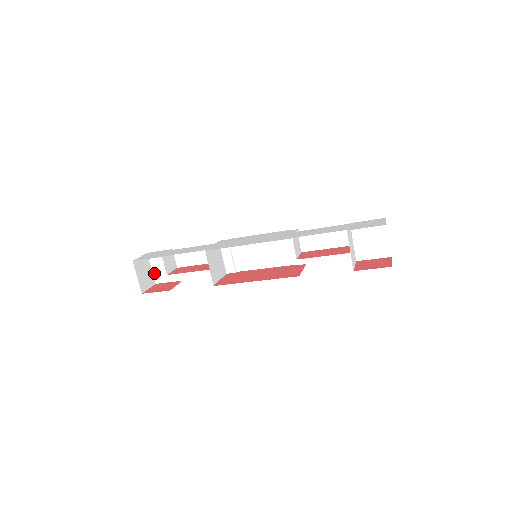
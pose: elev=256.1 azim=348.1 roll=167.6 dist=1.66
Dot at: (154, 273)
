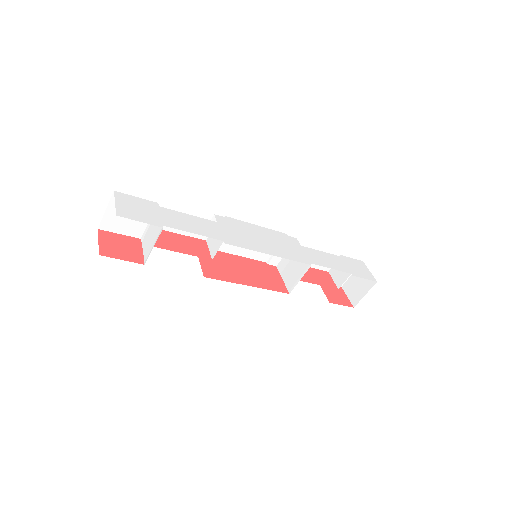
Dot at: (106, 217)
